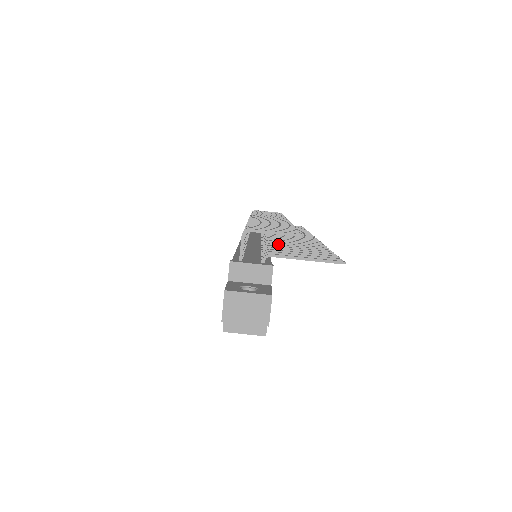
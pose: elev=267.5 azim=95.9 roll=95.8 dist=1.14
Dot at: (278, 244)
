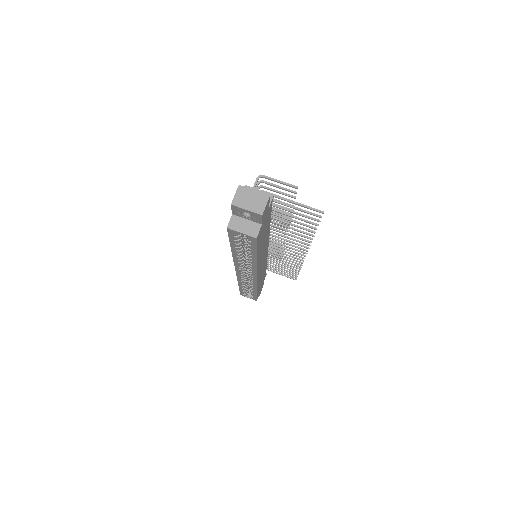
Dot at: (278, 219)
